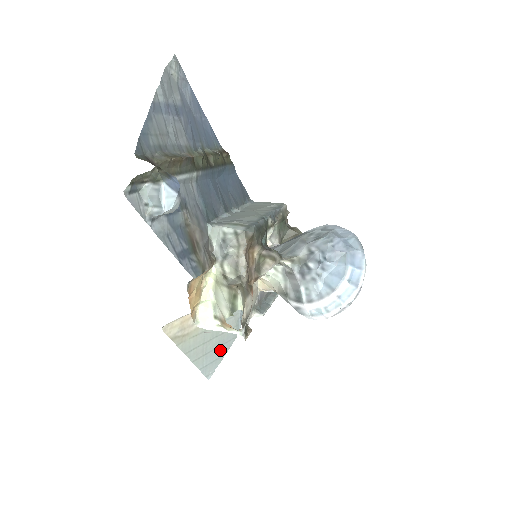
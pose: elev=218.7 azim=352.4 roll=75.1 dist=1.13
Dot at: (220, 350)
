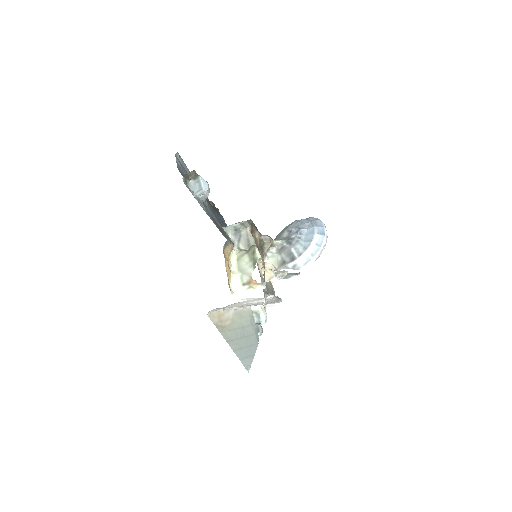
Dot at: (250, 350)
